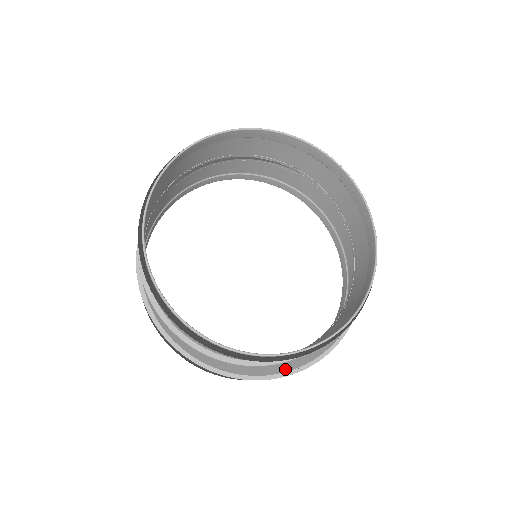
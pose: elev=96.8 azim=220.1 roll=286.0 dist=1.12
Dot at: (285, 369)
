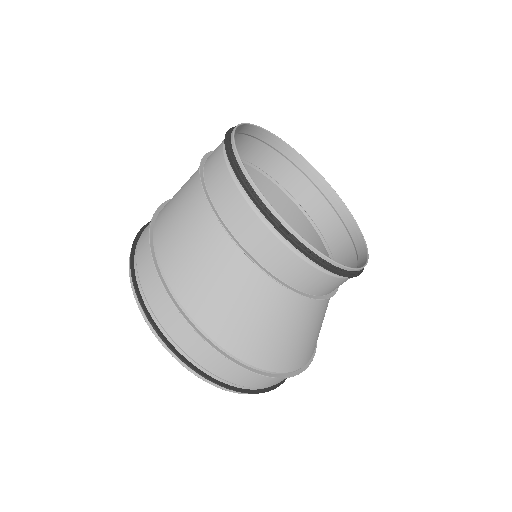
Dot at: (200, 304)
